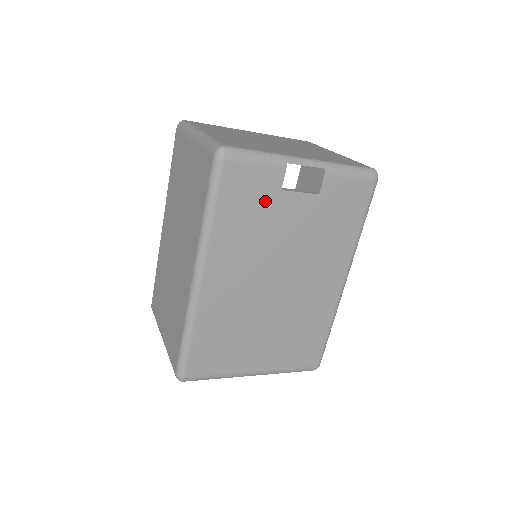
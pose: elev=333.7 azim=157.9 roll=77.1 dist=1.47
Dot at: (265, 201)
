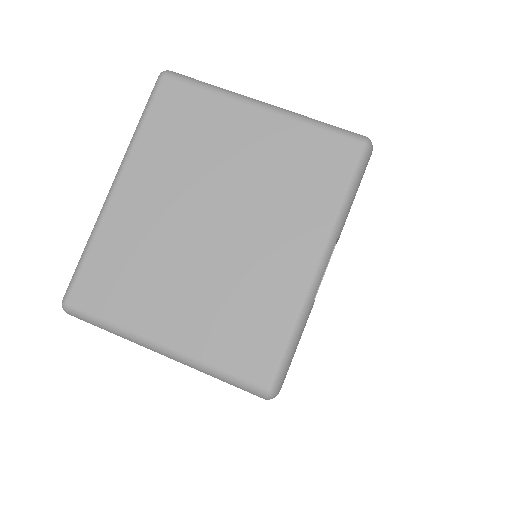
Dot at: occluded
